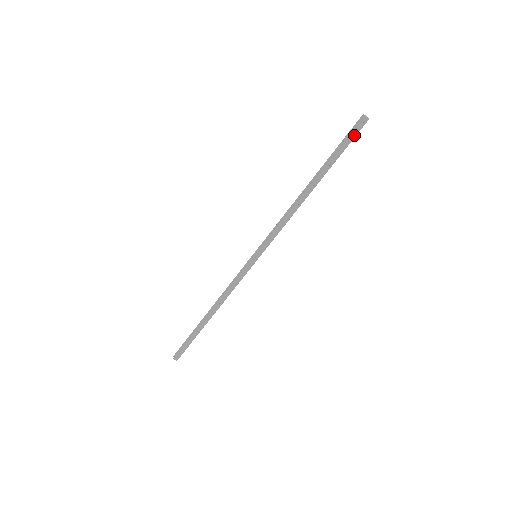
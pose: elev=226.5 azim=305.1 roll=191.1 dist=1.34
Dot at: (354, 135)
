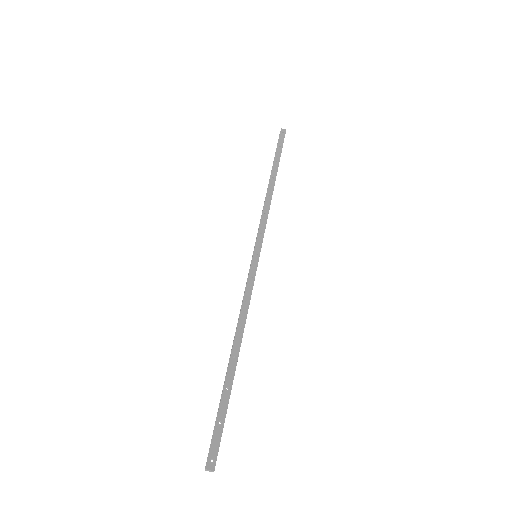
Dot at: (282, 140)
